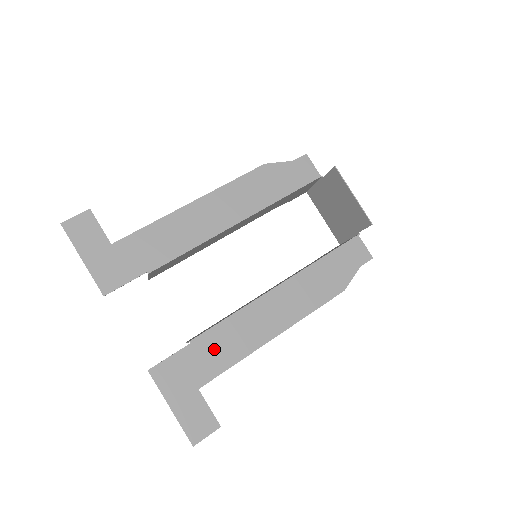
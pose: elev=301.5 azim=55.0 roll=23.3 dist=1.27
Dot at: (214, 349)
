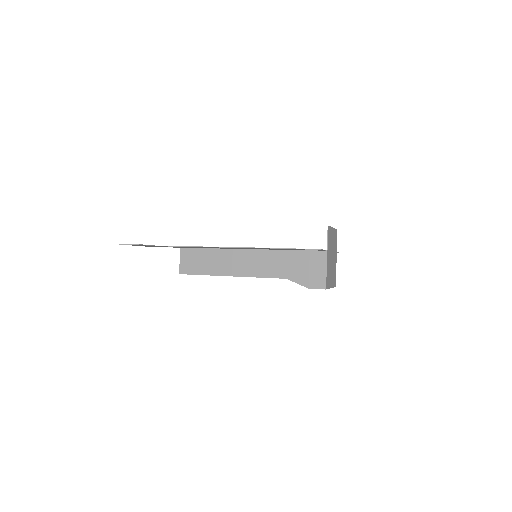
Dot at: (184, 247)
